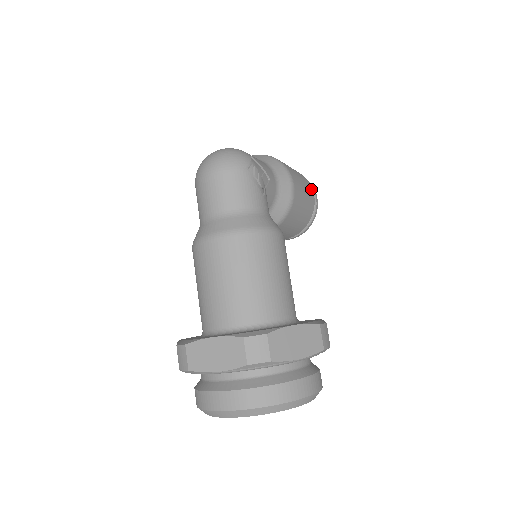
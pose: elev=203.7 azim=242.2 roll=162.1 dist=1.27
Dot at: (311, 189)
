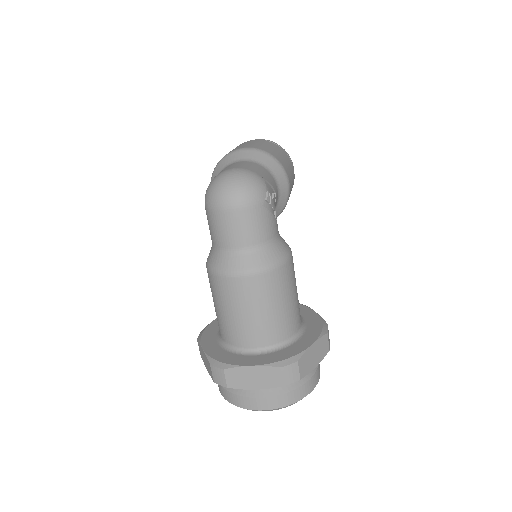
Dot at: (292, 167)
